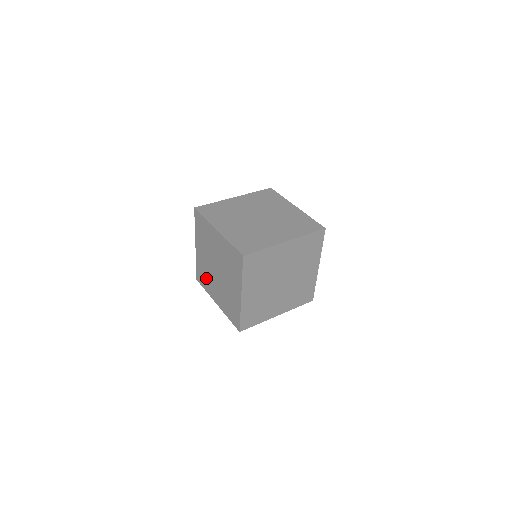
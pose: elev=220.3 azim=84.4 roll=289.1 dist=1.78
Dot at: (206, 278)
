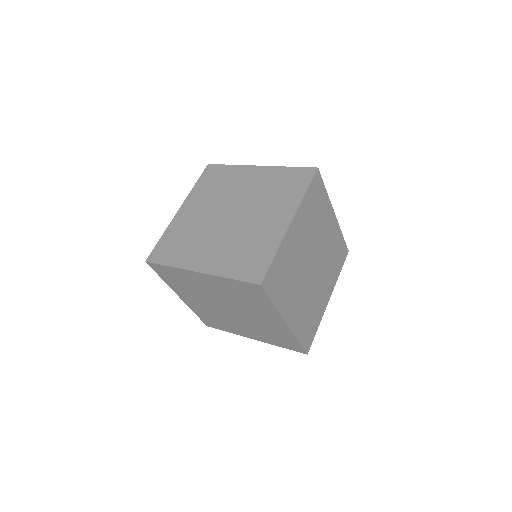
Dot at: (219, 321)
